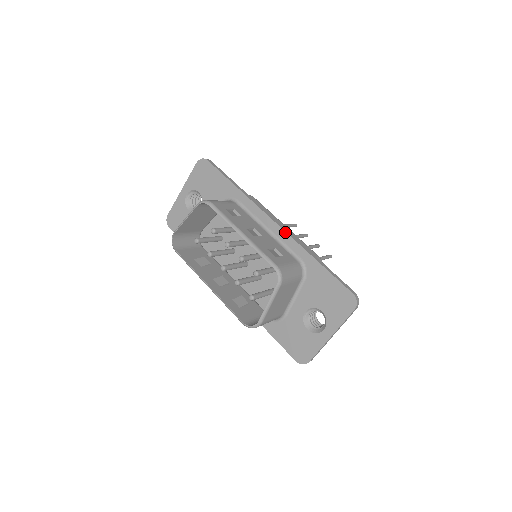
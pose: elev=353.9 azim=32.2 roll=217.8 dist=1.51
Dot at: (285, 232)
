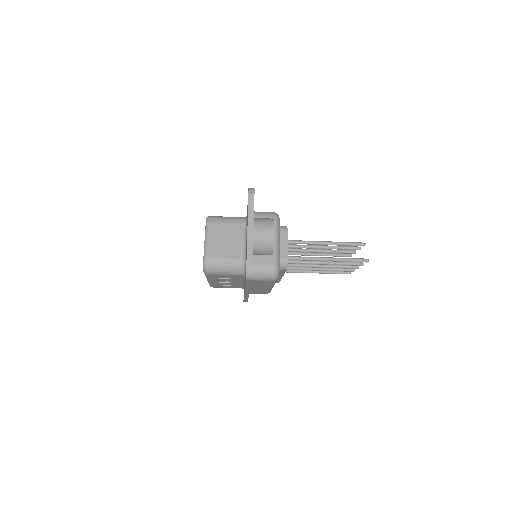
Dot at: occluded
